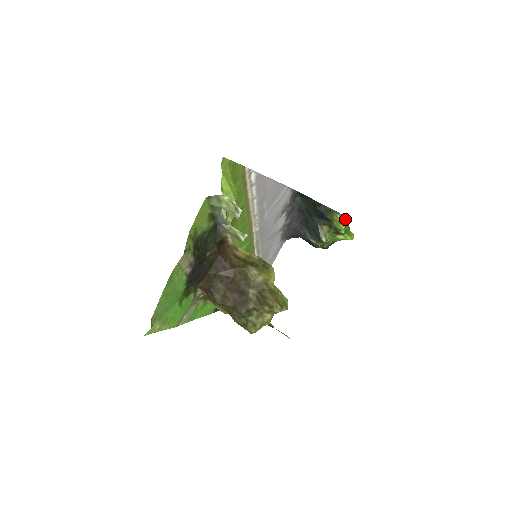
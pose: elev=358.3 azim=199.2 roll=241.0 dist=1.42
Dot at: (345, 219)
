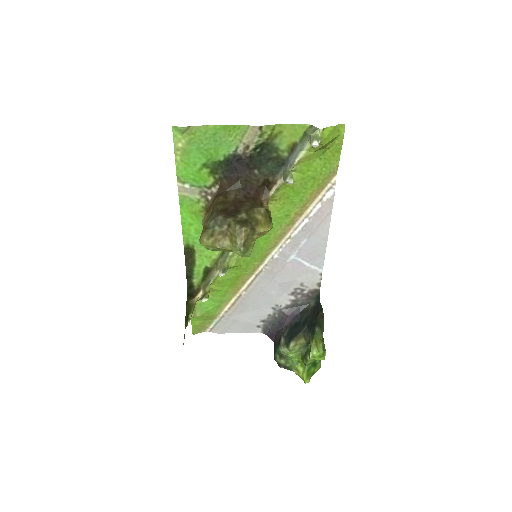
Dot at: (323, 350)
